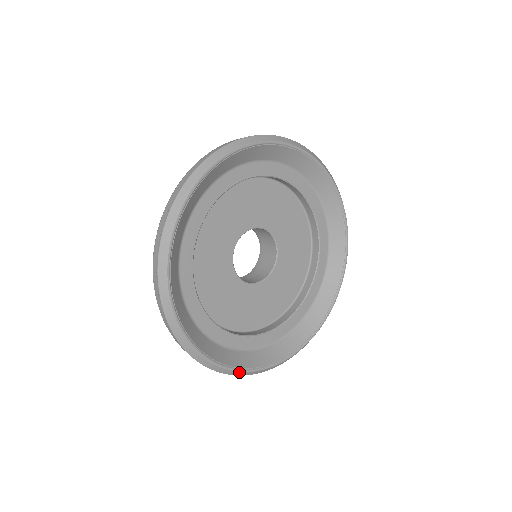
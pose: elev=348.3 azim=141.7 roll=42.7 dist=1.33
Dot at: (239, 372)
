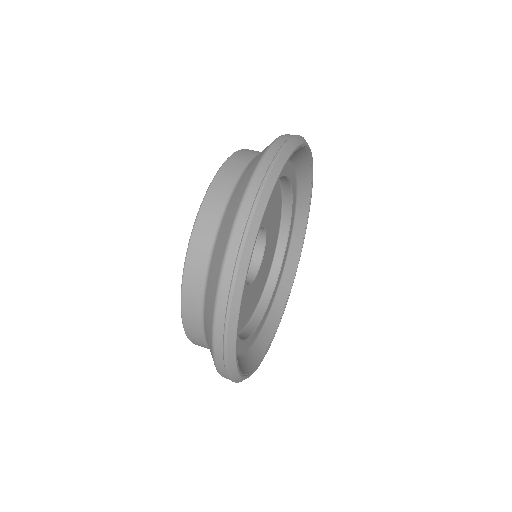
Dot at: (243, 379)
